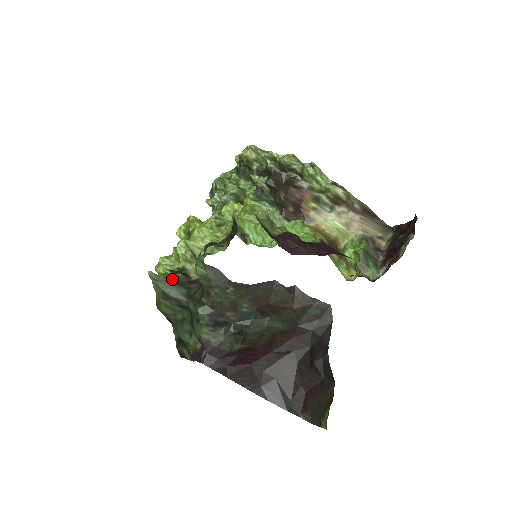
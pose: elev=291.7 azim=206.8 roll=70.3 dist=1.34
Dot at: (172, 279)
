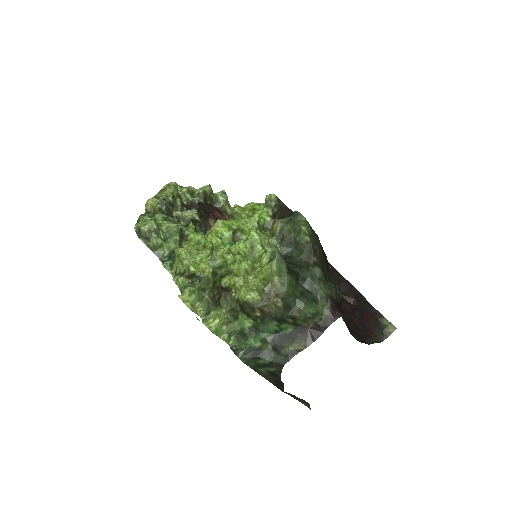
Dot at: occluded
